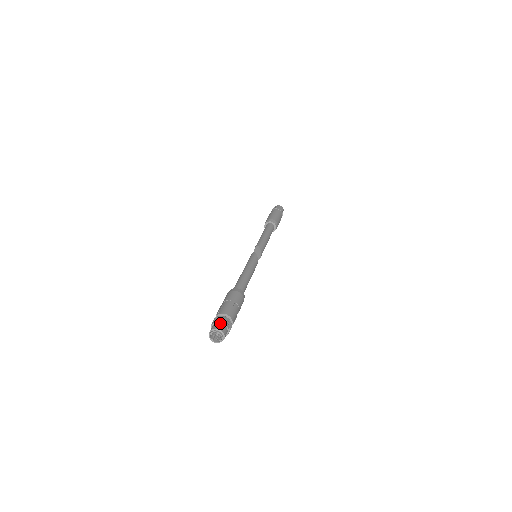
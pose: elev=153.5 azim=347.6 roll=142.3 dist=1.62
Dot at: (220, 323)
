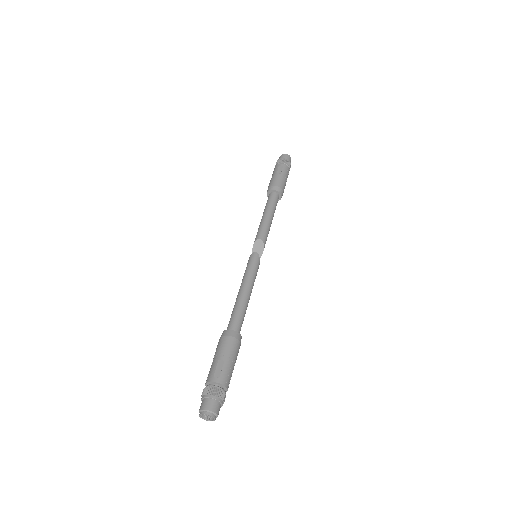
Dot at: (219, 403)
